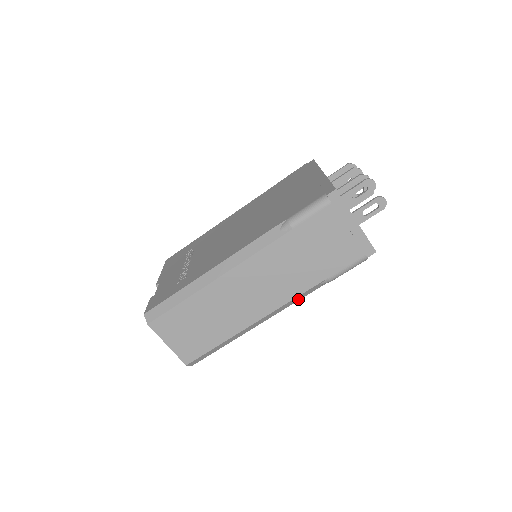
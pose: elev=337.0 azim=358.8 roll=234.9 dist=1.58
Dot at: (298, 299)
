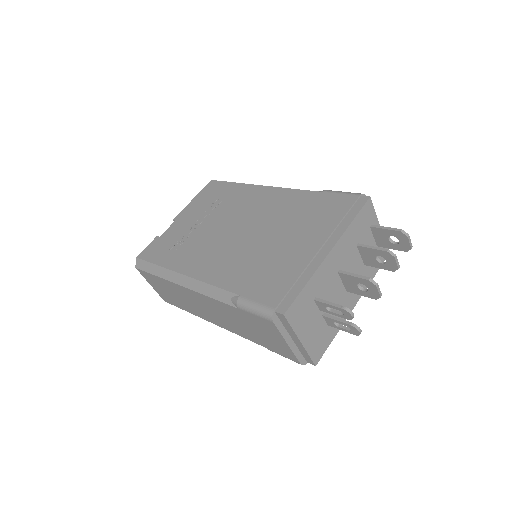
Dot at: occluded
